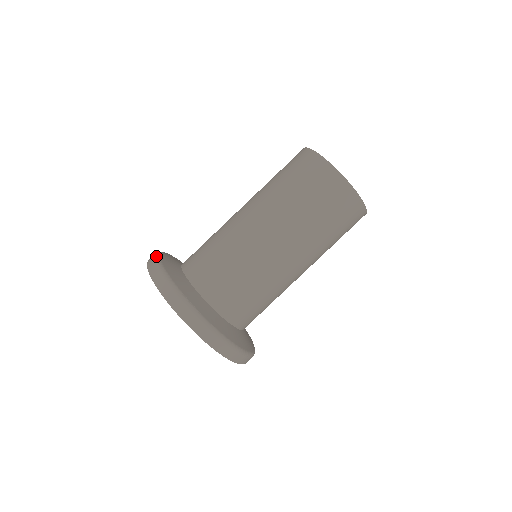
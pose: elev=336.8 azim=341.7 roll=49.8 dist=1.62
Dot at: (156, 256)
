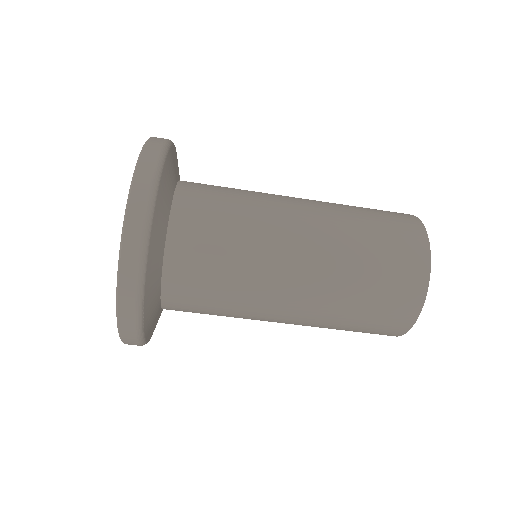
Dot at: (152, 198)
